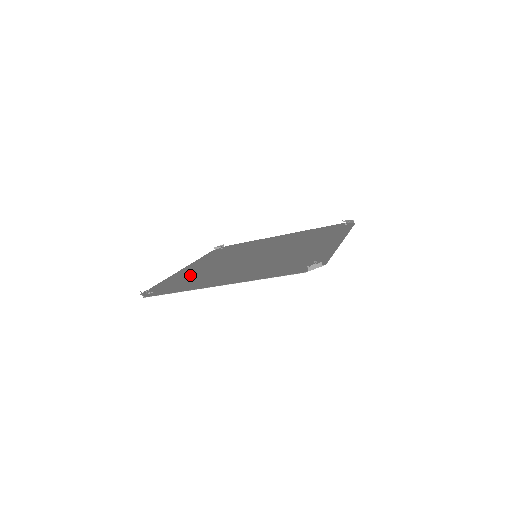
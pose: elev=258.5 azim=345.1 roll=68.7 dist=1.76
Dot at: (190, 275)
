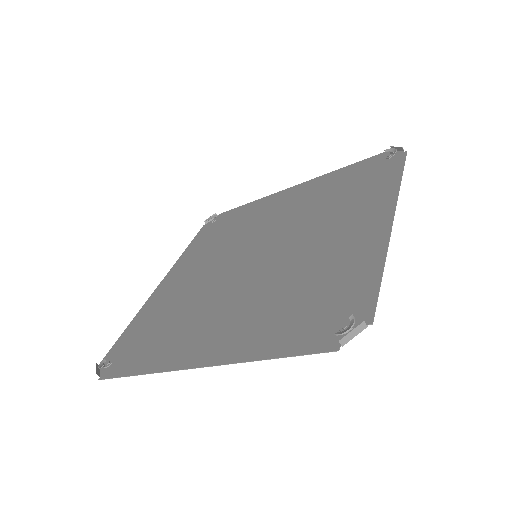
Dot at: (165, 310)
